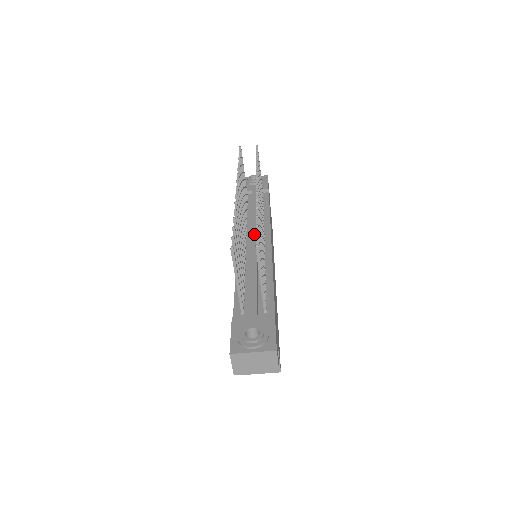
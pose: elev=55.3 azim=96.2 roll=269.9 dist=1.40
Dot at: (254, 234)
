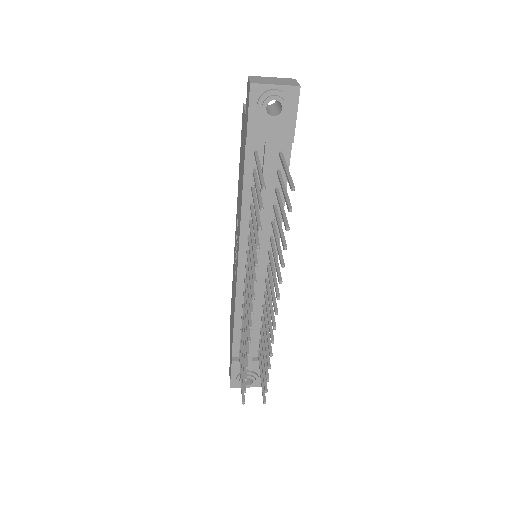
Dot at: (259, 259)
